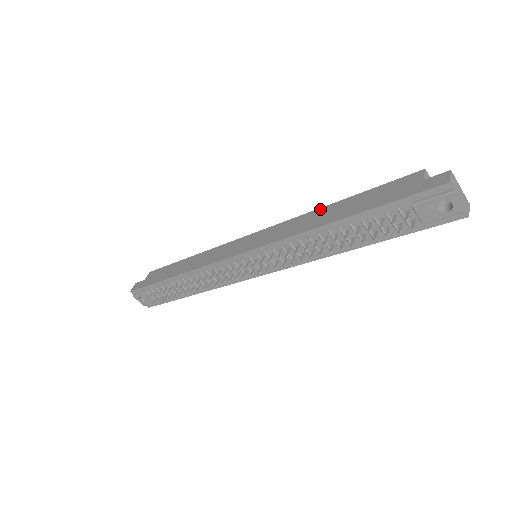
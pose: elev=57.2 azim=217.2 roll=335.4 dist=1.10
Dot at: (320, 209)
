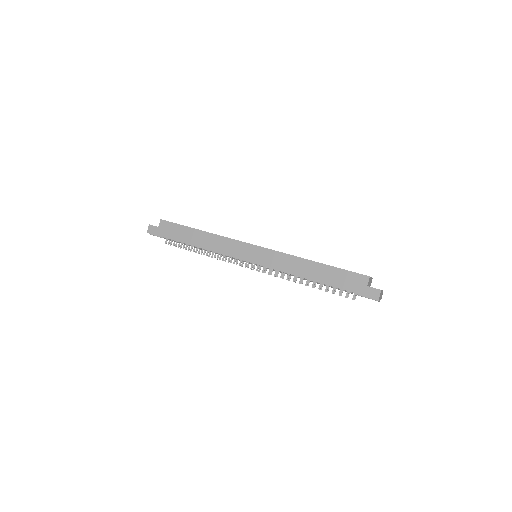
Dot at: (306, 261)
